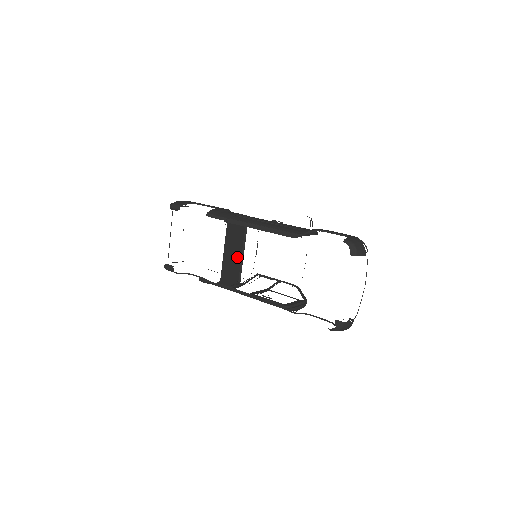
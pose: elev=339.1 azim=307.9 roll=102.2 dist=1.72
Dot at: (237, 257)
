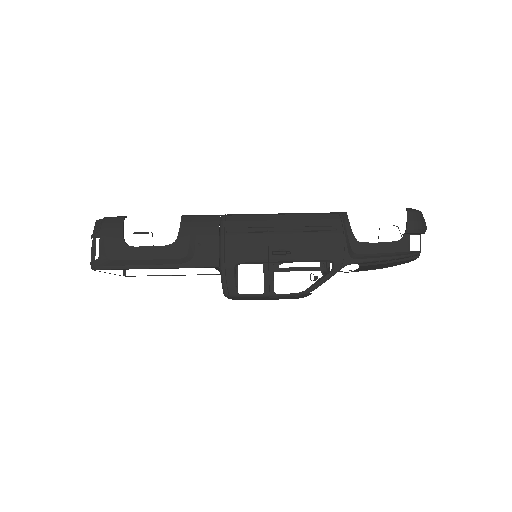
Dot at: occluded
